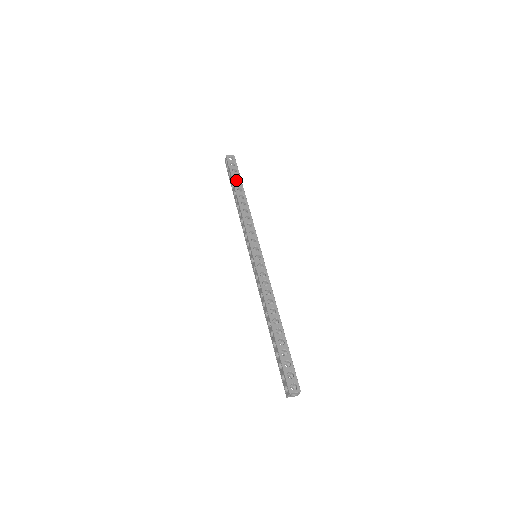
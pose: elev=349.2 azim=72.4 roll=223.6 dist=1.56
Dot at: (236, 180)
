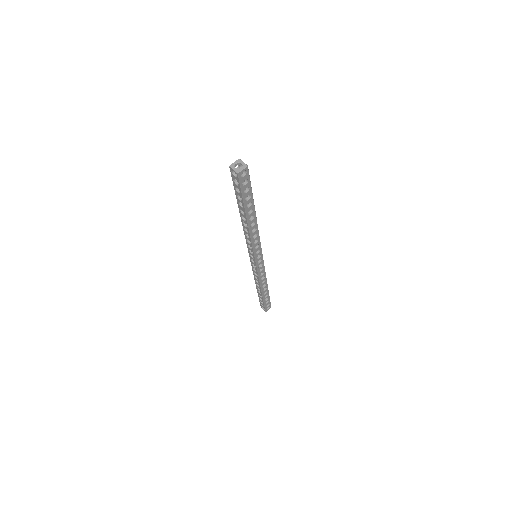
Dot at: occluded
